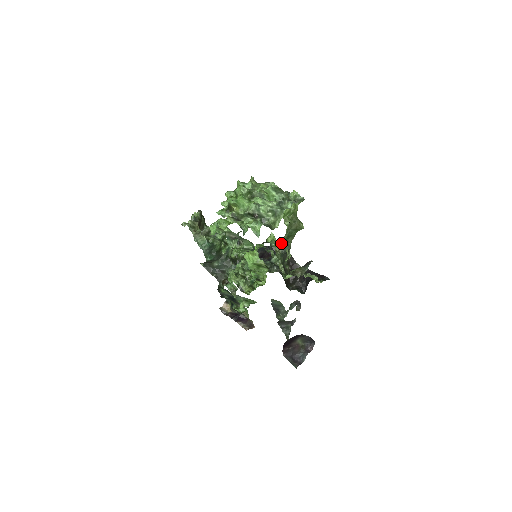
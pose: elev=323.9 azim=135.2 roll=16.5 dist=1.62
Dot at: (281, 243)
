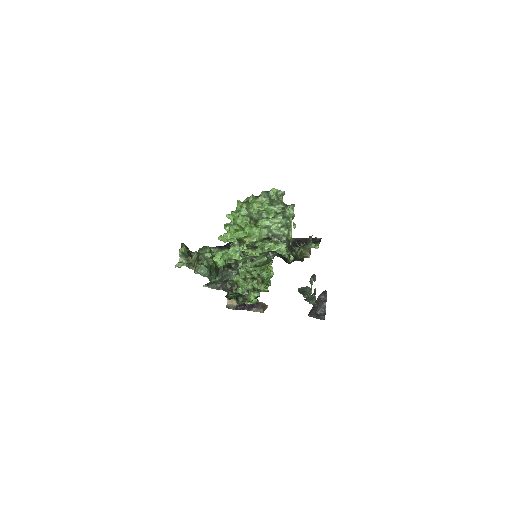
Dot at: occluded
